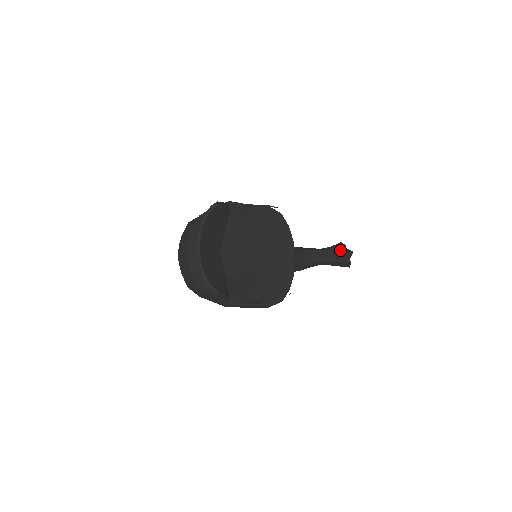
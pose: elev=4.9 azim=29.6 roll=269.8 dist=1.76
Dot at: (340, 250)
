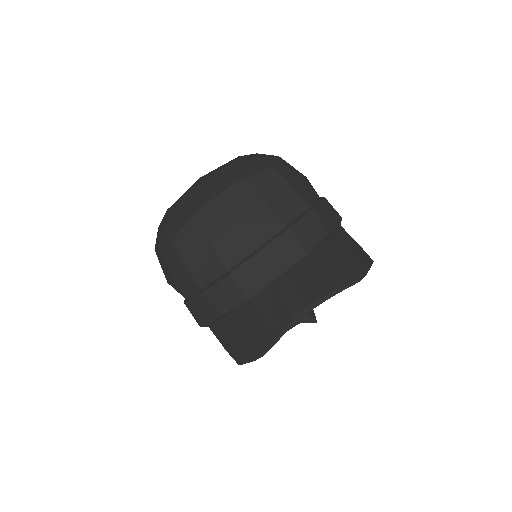
Dot at: (309, 319)
